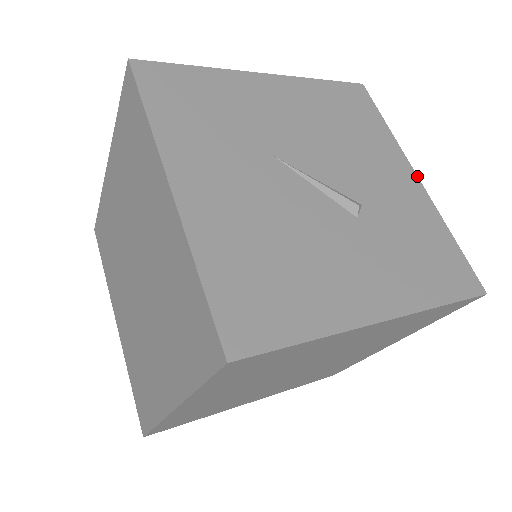
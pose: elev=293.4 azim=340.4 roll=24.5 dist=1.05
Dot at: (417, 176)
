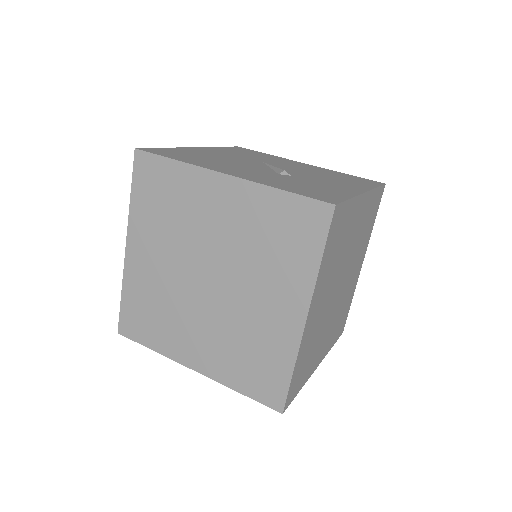
Dot at: (365, 192)
